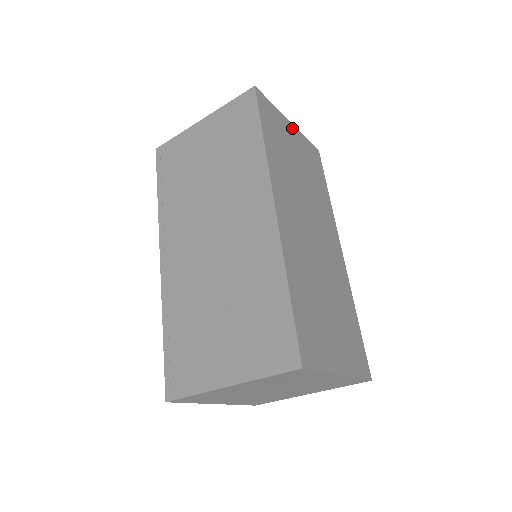
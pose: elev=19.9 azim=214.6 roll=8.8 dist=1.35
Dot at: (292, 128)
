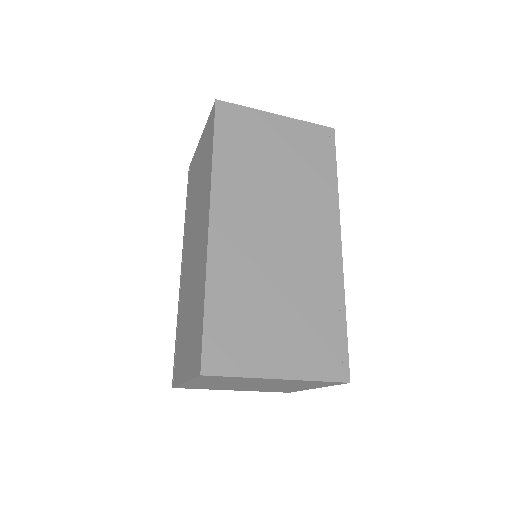
Dot at: (279, 121)
